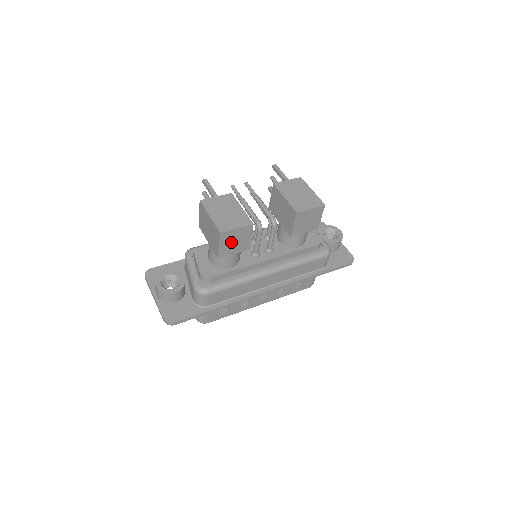
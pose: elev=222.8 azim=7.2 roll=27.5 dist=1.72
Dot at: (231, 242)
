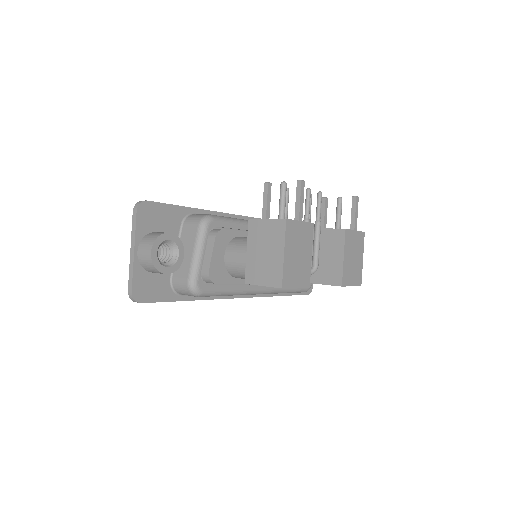
Dot at: occluded
